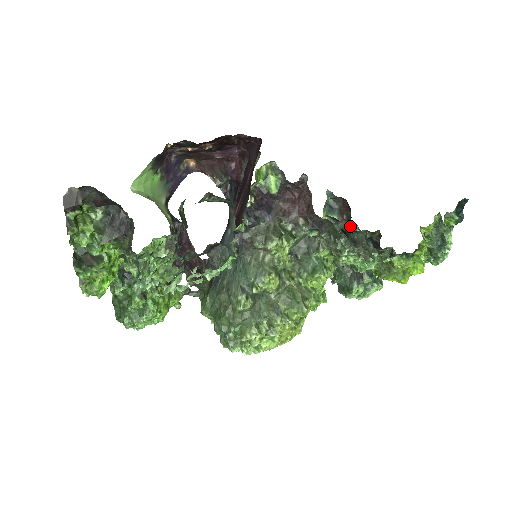
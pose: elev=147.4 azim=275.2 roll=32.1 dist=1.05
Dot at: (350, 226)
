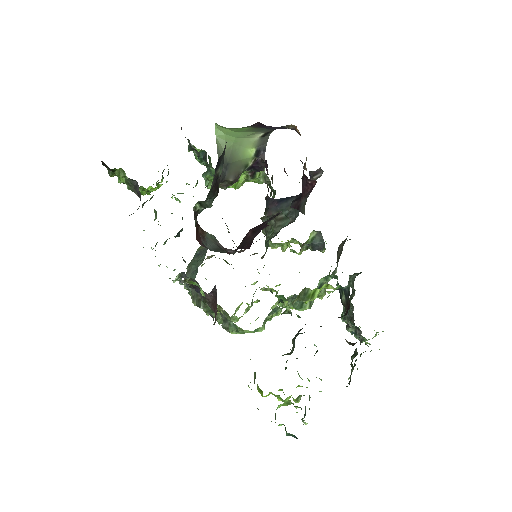
Dot at: occluded
